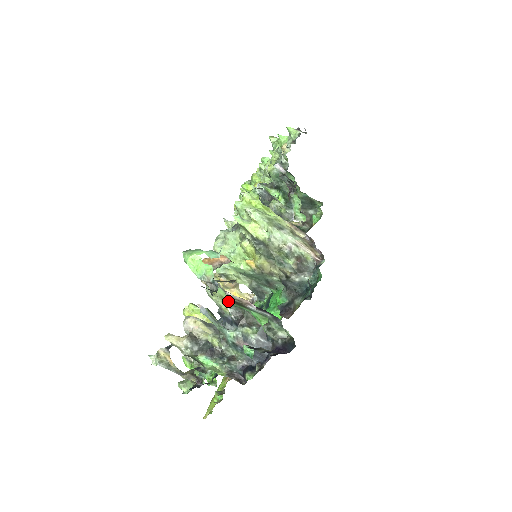
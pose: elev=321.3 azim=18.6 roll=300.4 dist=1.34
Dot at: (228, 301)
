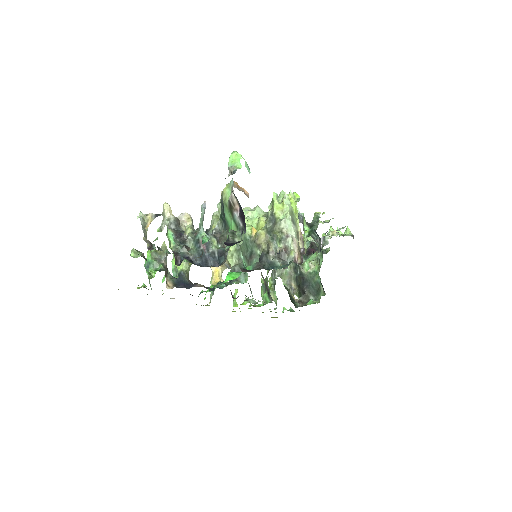
Dot at: (226, 204)
